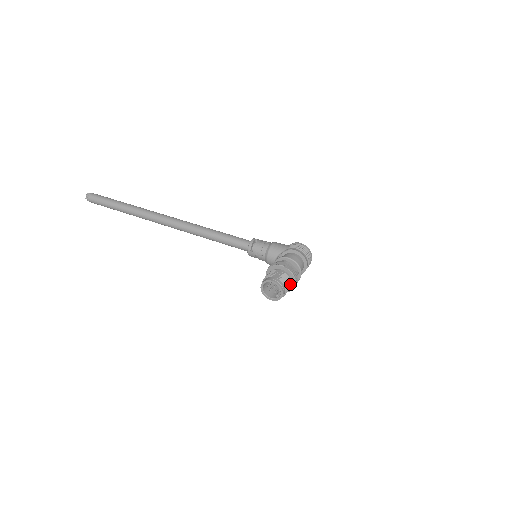
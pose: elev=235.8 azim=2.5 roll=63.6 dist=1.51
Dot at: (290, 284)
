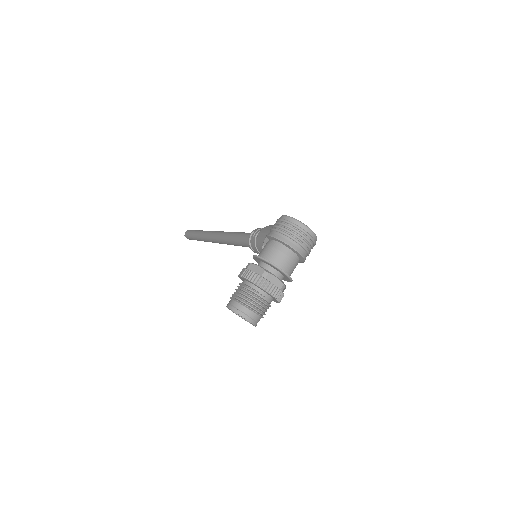
Dot at: (259, 298)
